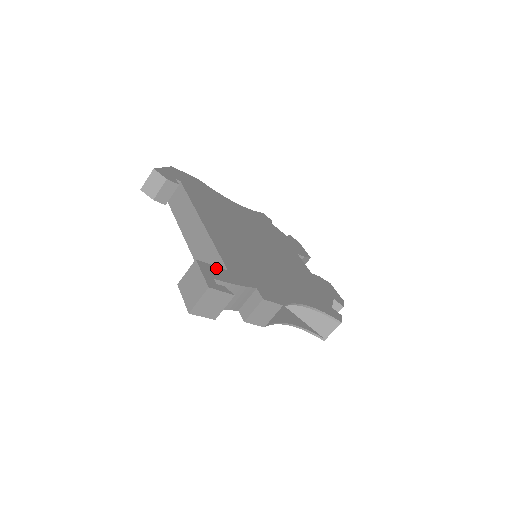
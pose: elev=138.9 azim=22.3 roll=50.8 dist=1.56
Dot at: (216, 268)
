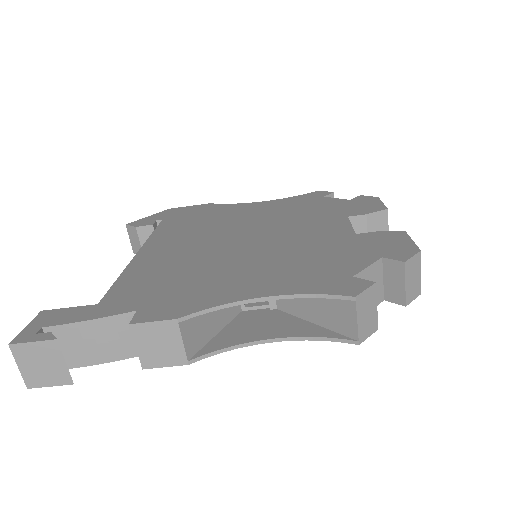
Dot at: (72, 309)
